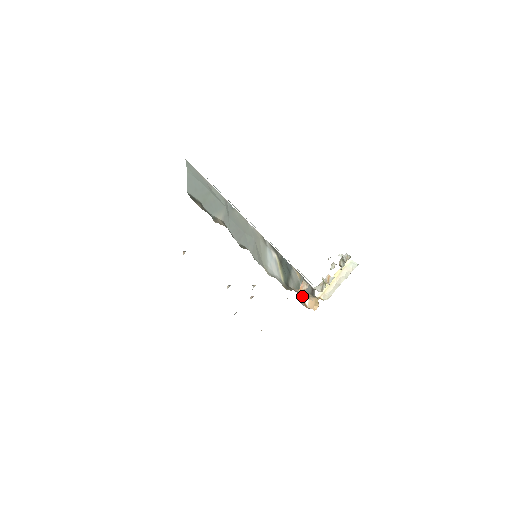
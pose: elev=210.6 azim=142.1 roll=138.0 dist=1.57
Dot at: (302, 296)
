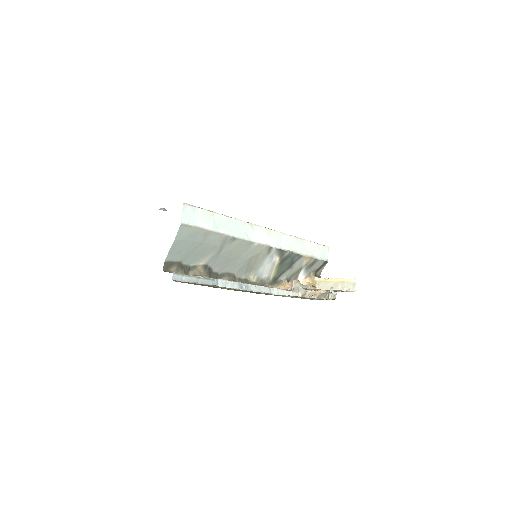
Dot at: (297, 278)
